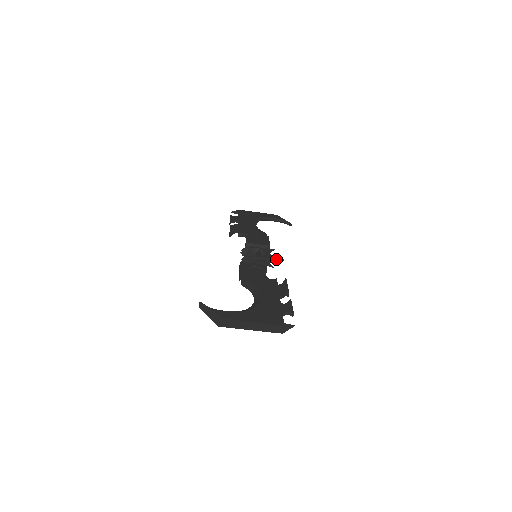
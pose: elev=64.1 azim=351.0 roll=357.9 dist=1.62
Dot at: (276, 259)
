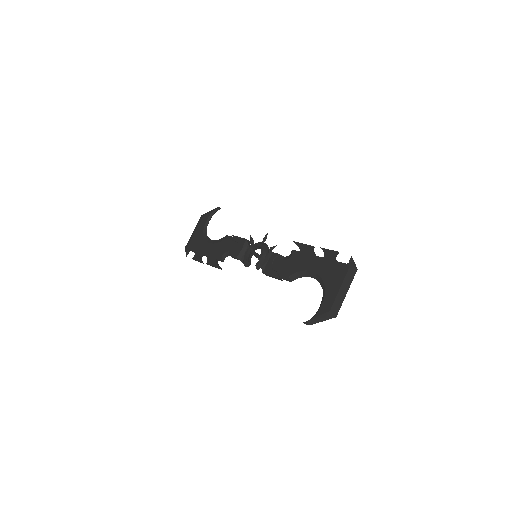
Dot at: (265, 240)
